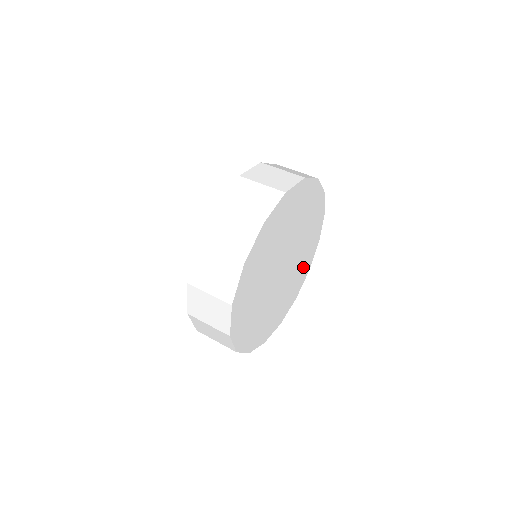
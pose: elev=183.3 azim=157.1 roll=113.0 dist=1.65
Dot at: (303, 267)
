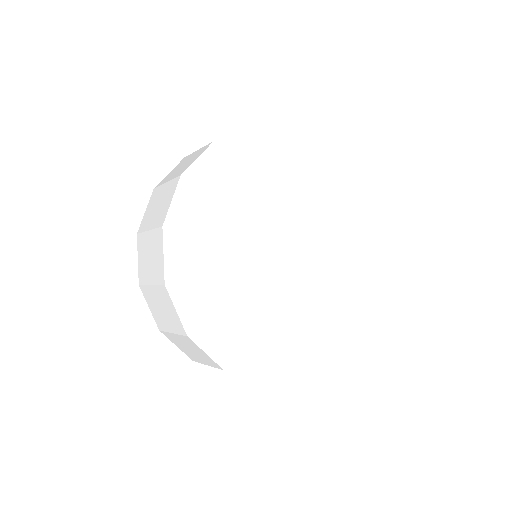
Dot at: (340, 234)
